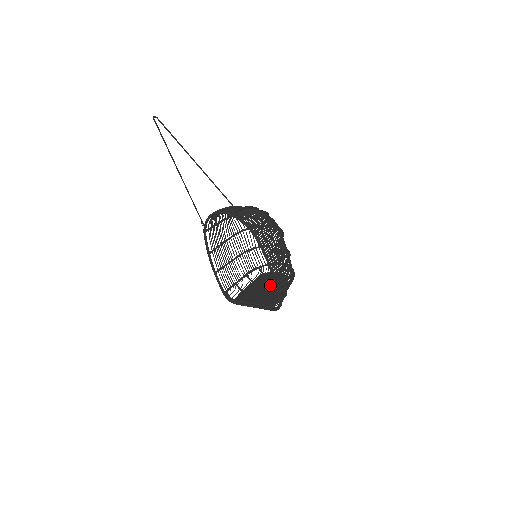
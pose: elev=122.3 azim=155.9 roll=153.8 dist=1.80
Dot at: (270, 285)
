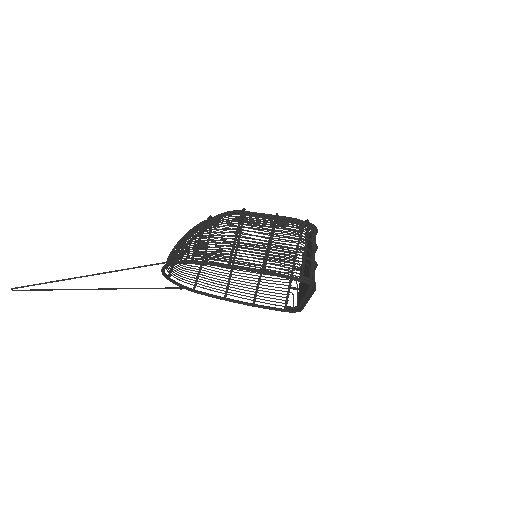
Dot at: (306, 260)
